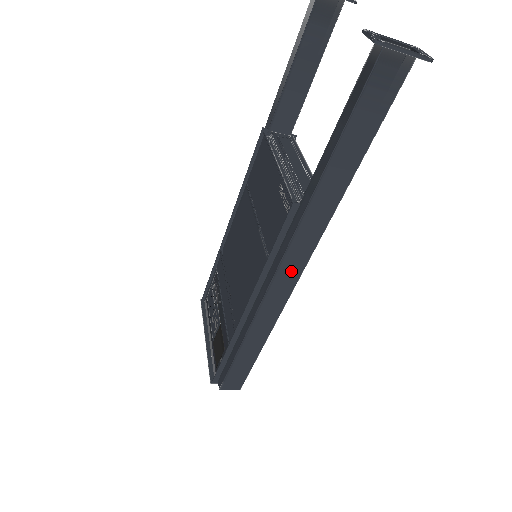
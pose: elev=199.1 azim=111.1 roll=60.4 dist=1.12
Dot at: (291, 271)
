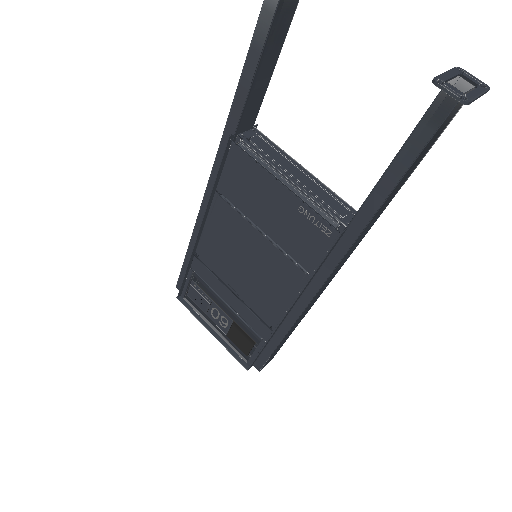
Dot at: (333, 275)
